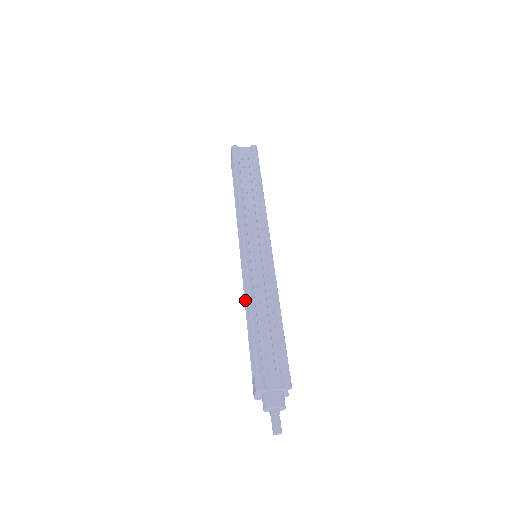
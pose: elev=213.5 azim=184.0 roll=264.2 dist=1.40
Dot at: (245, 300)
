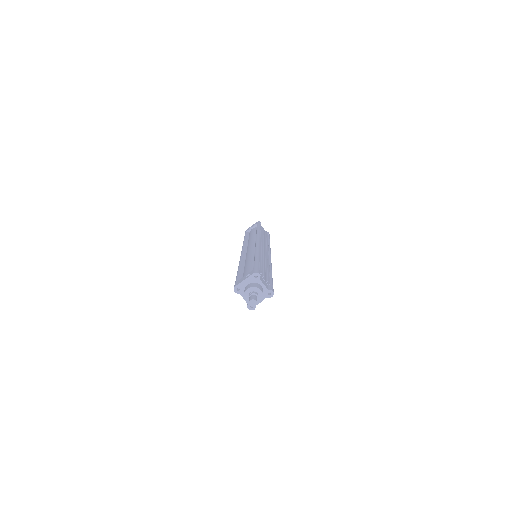
Dot at: (241, 261)
